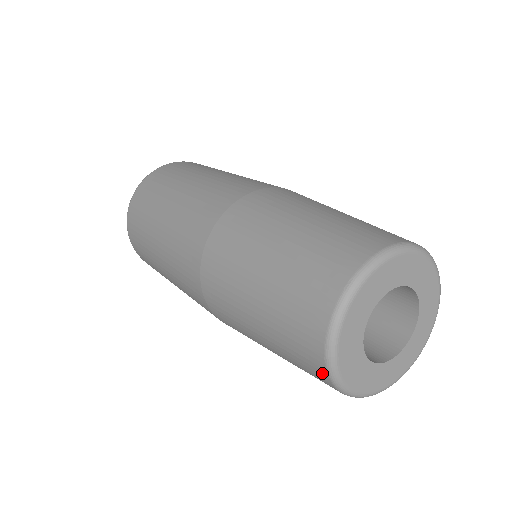
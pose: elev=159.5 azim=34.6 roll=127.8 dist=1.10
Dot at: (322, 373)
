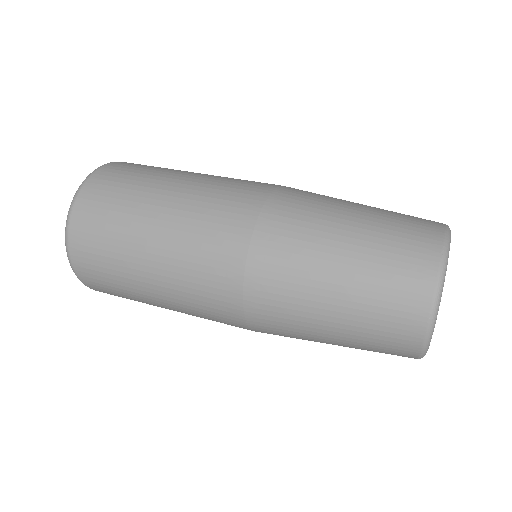
Dot at: (417, 334)
